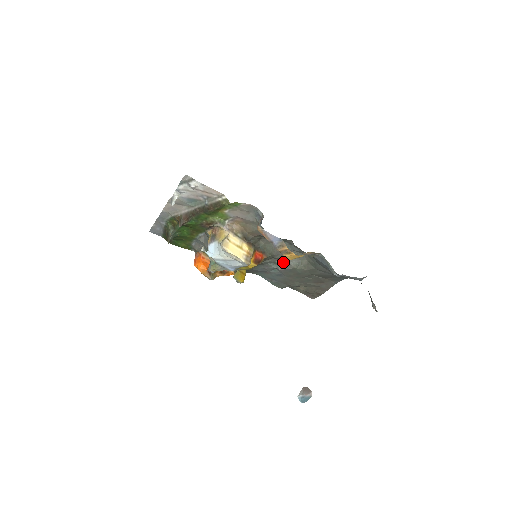
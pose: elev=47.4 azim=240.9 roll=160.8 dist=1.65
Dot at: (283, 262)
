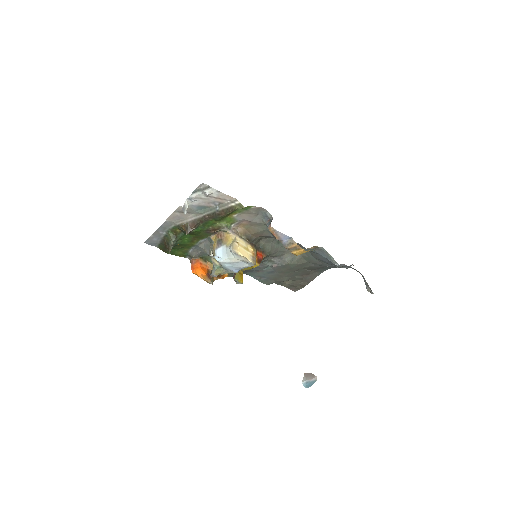
Dot at: (278, 259)
